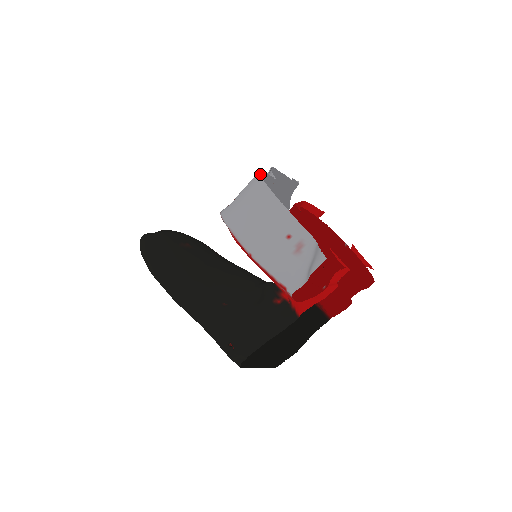
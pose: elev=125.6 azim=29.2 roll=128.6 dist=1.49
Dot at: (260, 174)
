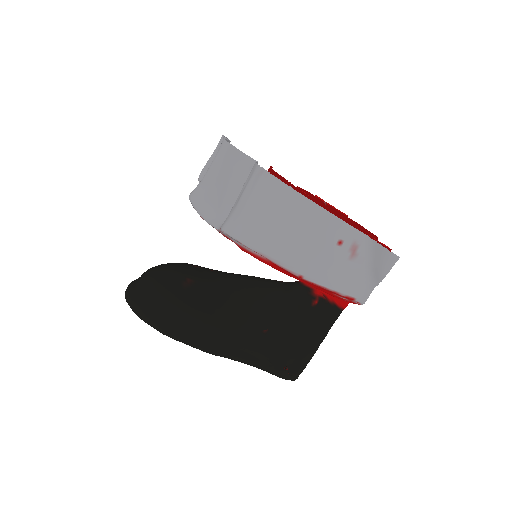
Dot at: (253, 167)
